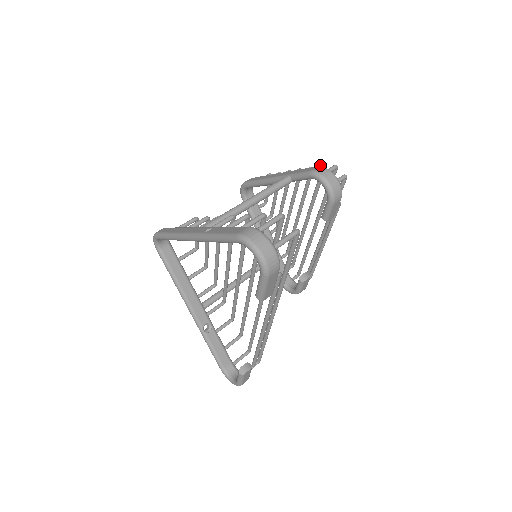
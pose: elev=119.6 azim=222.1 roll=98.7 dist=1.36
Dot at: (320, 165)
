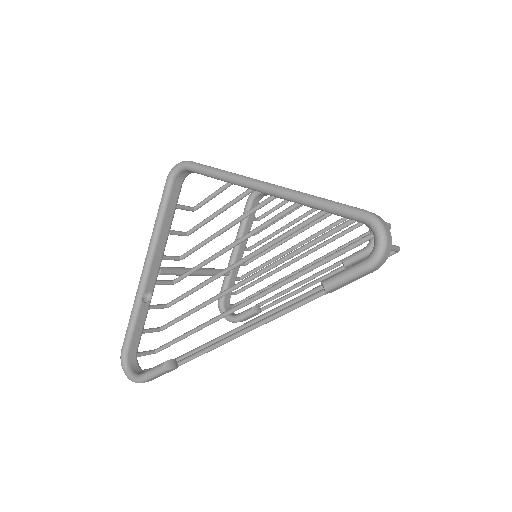
Dot at: occluded
